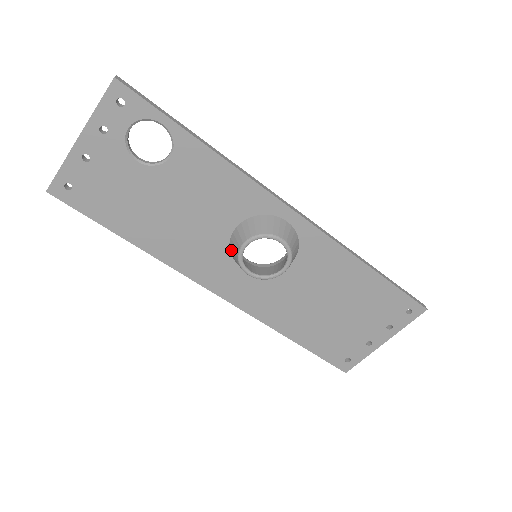
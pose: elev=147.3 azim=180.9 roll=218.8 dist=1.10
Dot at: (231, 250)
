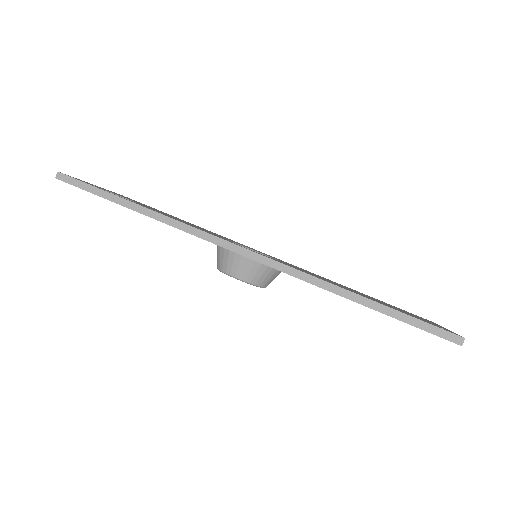
Dot at: occluded
